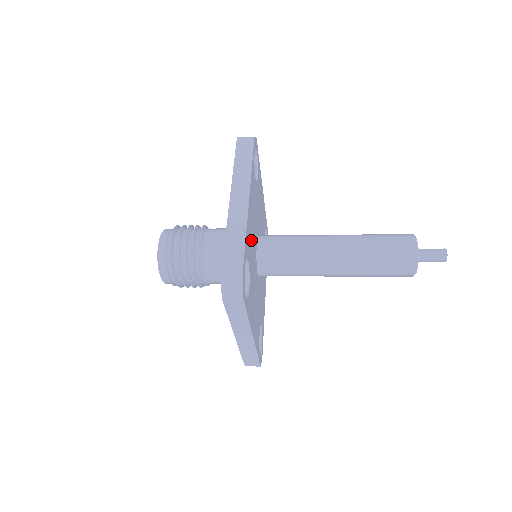
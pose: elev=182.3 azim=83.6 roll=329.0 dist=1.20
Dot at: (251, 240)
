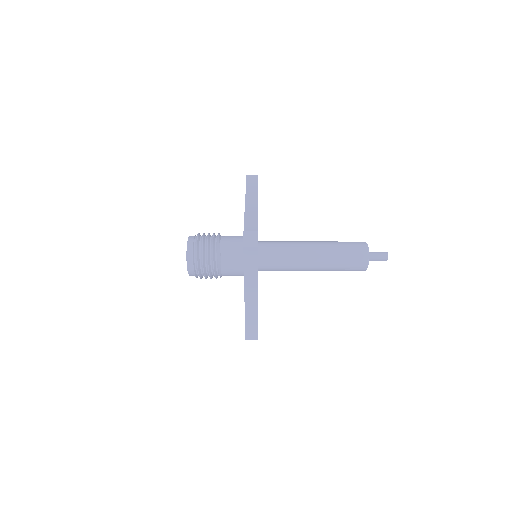
Dot at: occluded
